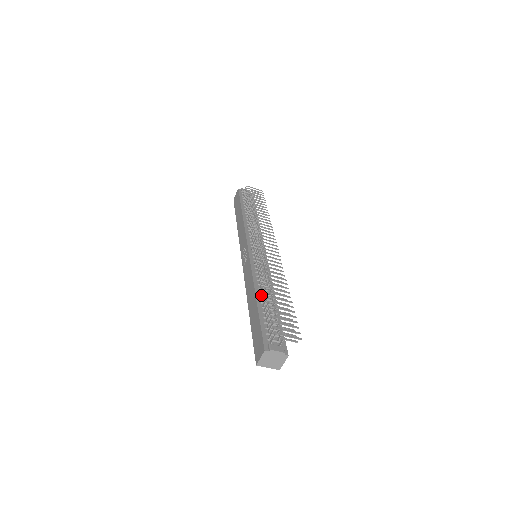
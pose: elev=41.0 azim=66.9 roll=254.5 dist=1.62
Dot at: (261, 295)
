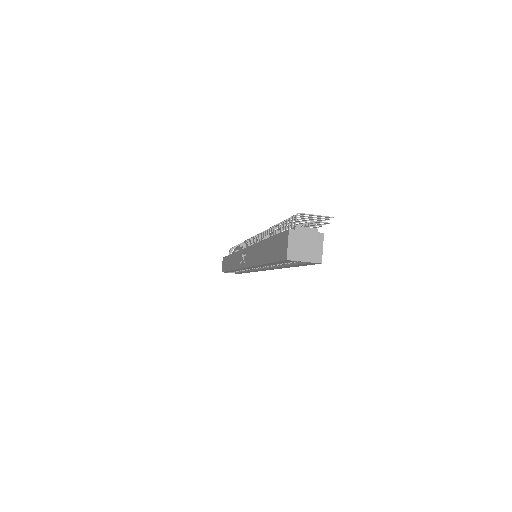
Dot at: occluded
